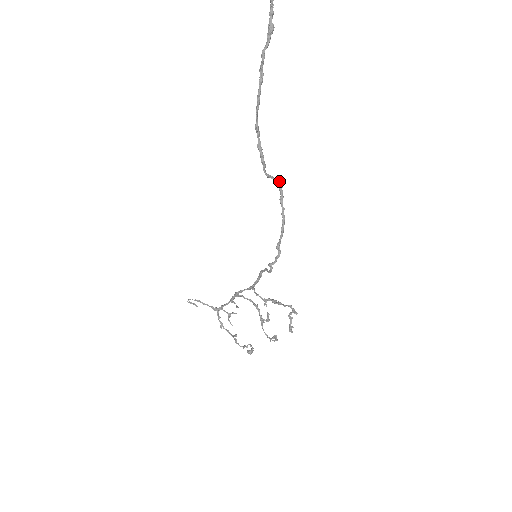
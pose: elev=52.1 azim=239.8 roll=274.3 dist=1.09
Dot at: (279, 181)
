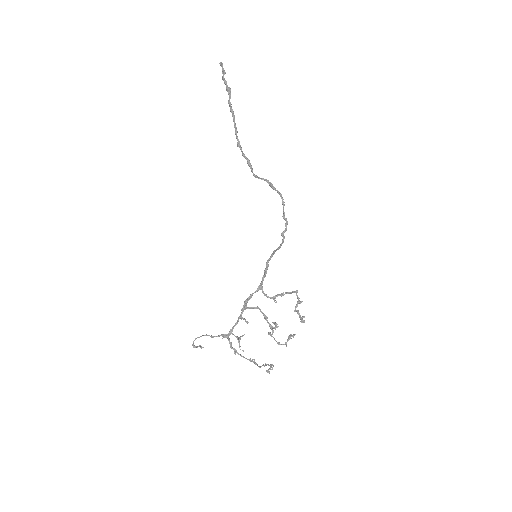
Dot at: occluded
